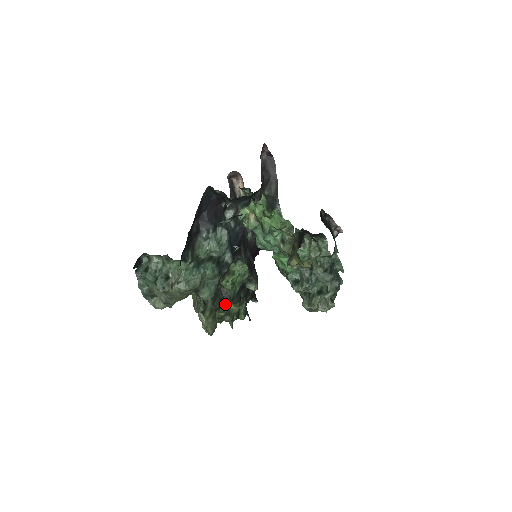
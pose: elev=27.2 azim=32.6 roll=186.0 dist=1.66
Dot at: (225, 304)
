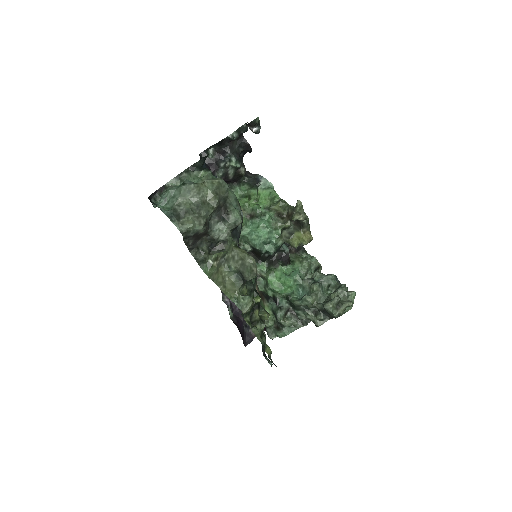
Dot at: (248, 290)
